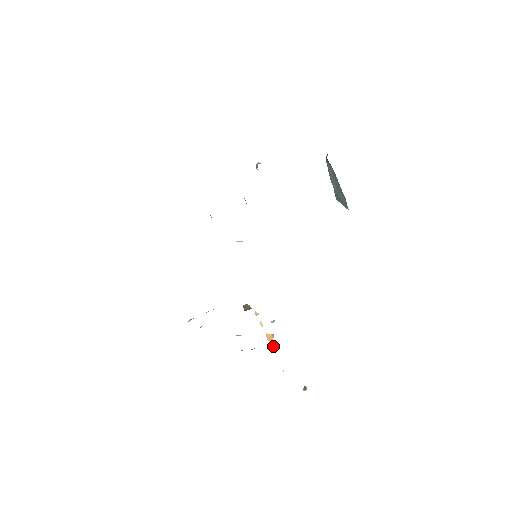
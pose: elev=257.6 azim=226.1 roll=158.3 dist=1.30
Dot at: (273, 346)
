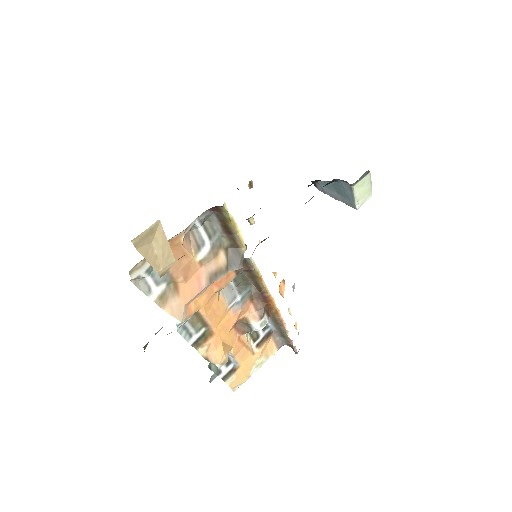
Dot at: (275, 276)
